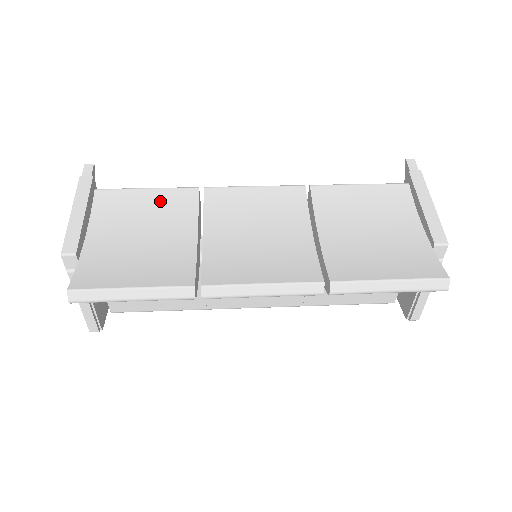
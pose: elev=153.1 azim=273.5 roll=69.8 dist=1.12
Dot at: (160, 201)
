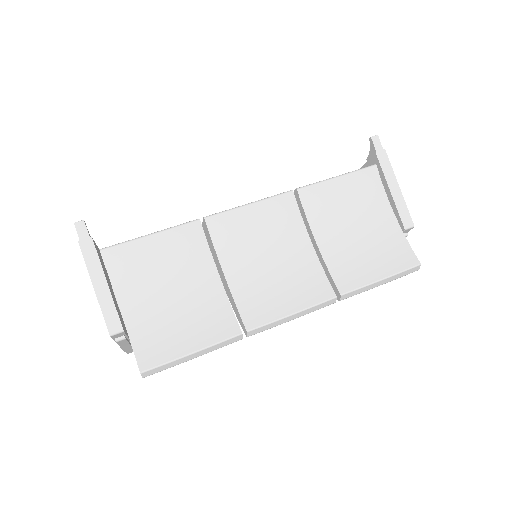
Dot at: (170, 246)
